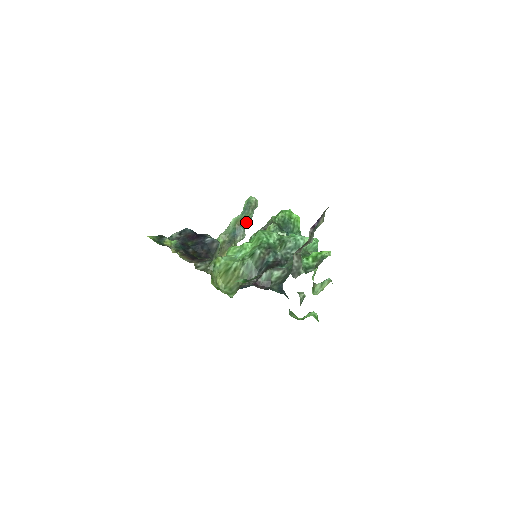
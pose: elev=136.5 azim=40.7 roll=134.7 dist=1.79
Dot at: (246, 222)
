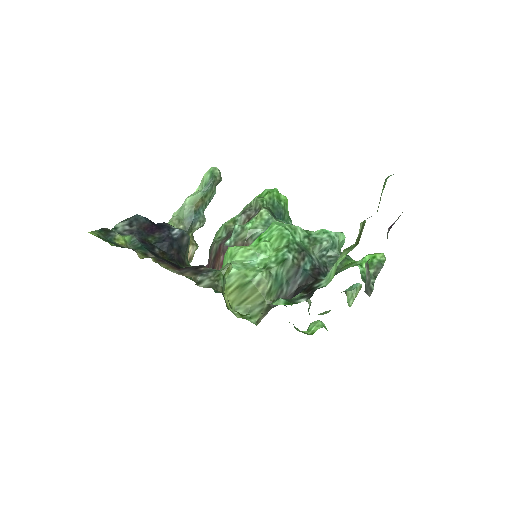
Dot at: (207, 202)
